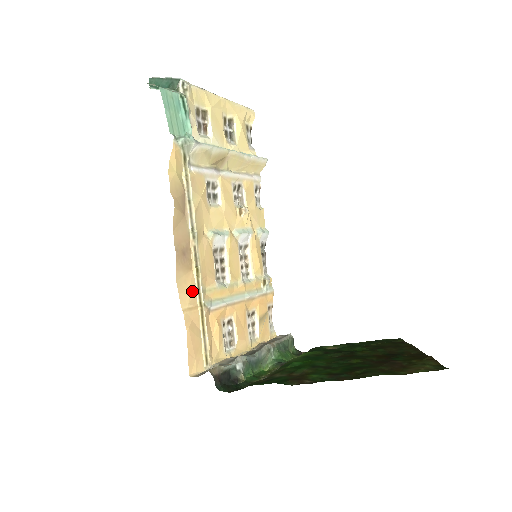
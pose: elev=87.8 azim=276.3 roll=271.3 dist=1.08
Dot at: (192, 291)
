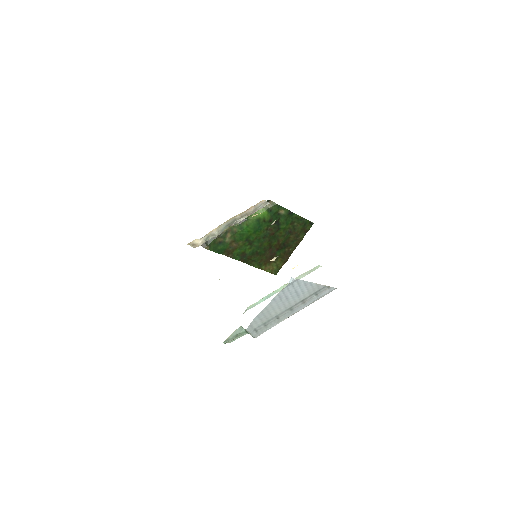
Dot at: occluded
